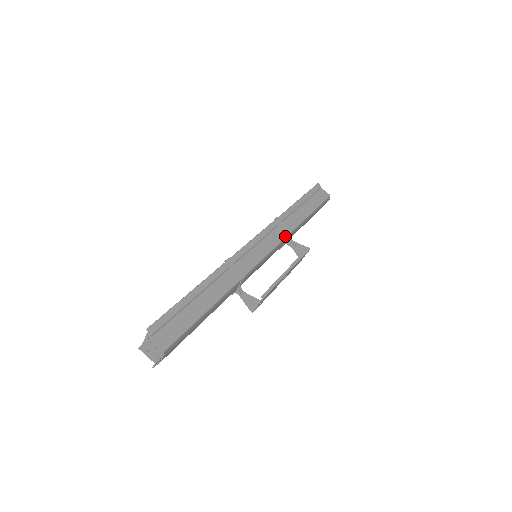
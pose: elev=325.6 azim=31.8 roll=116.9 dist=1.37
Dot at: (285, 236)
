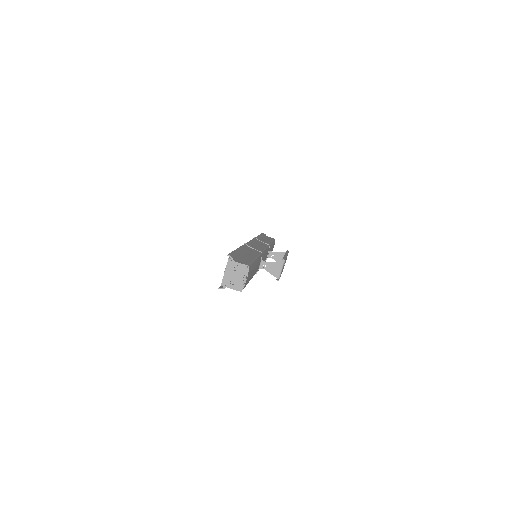
Dot at: (268, 245)
